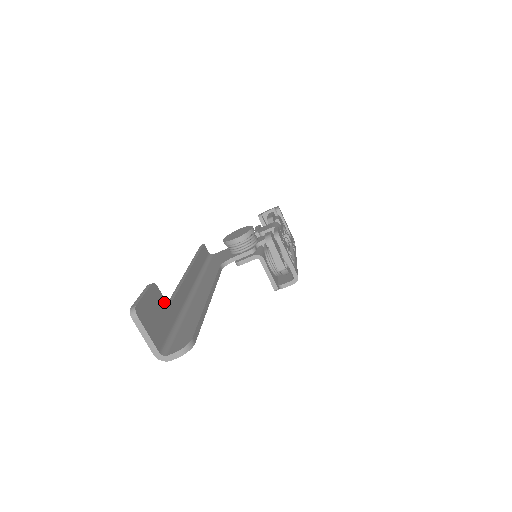
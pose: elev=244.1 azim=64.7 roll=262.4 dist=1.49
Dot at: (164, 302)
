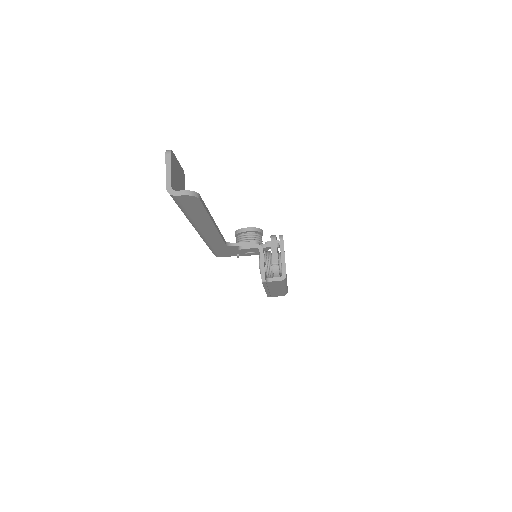
Dot at: (184, 189)
